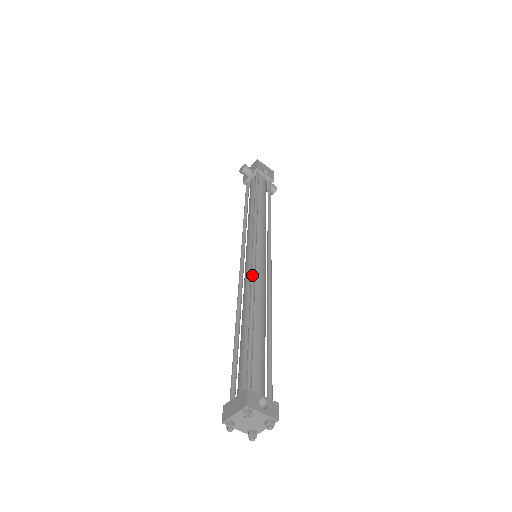
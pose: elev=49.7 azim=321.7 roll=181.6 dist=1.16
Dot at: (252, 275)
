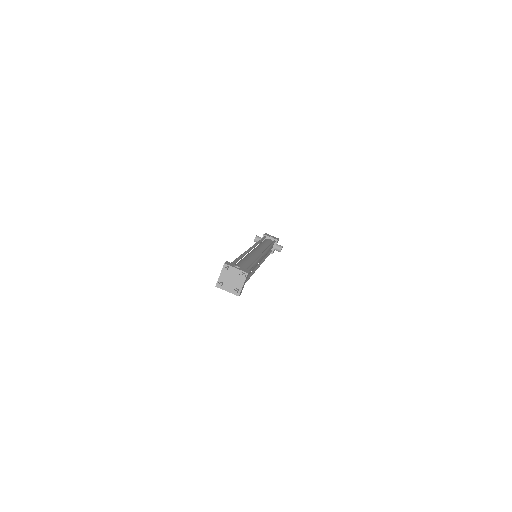
Dot at: occluded
